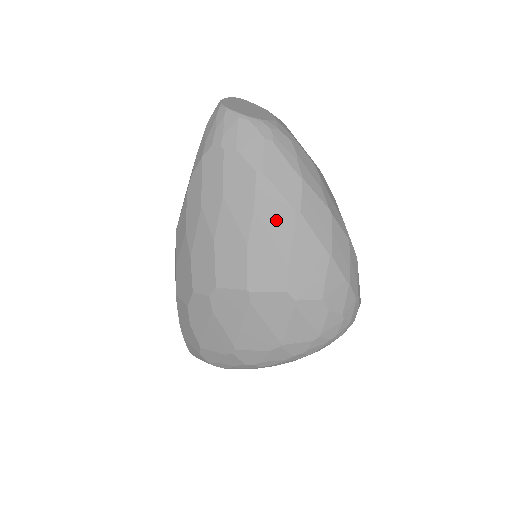
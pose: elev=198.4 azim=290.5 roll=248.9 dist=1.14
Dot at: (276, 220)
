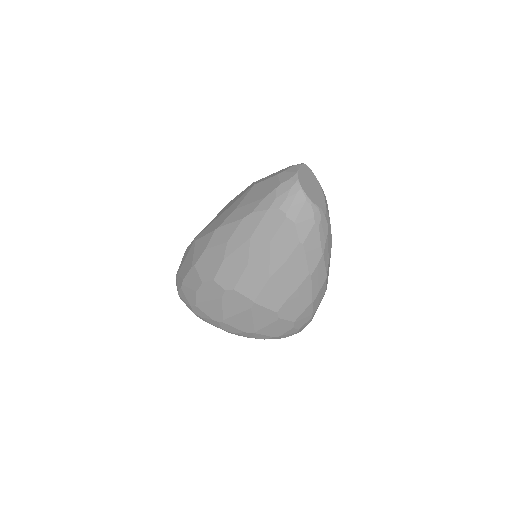
Dot at: (295, 273)
